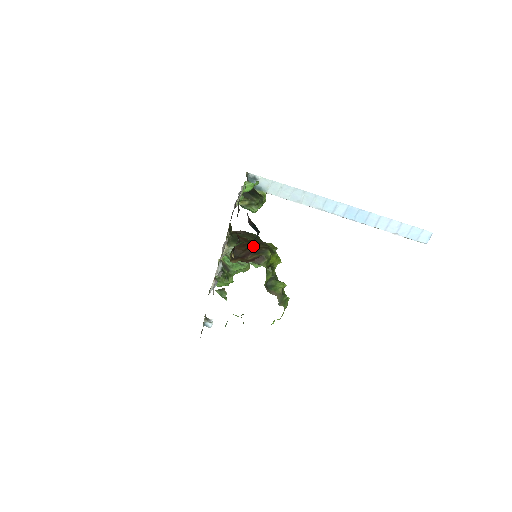
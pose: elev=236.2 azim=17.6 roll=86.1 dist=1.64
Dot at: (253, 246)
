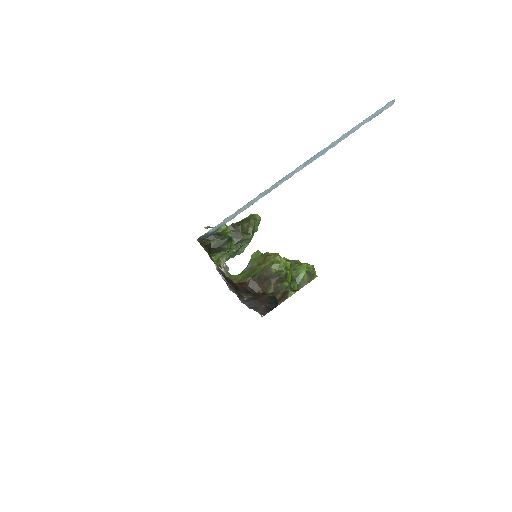
Dot at: (267, 286)
